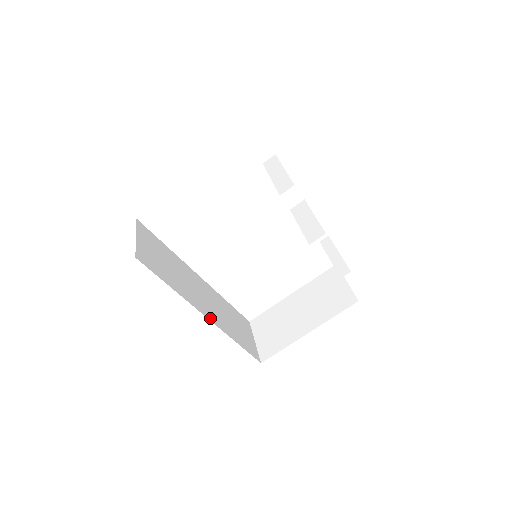
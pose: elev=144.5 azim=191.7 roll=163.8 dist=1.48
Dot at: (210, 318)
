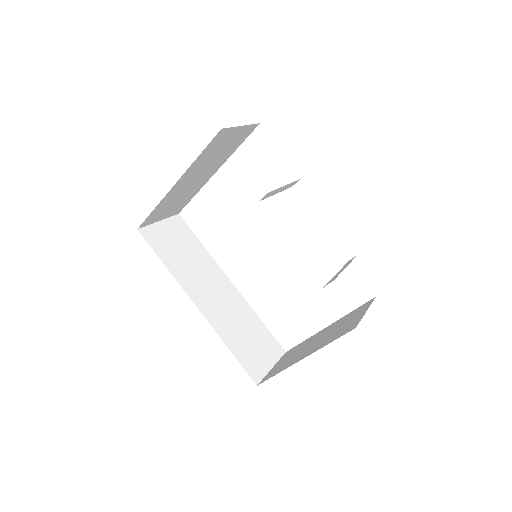
Dot at: (203, 310)
